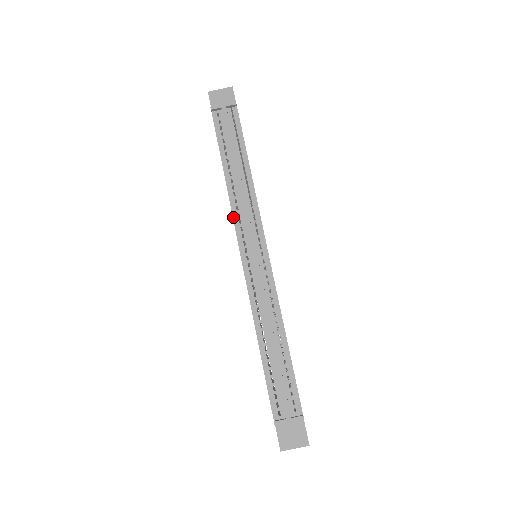
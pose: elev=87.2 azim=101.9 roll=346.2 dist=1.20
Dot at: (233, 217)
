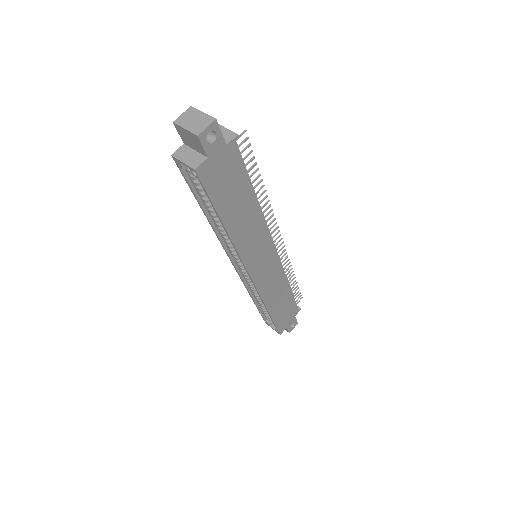
Dot at: occluded
